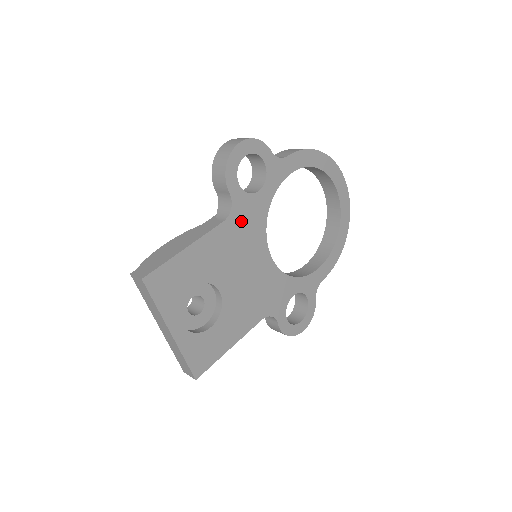
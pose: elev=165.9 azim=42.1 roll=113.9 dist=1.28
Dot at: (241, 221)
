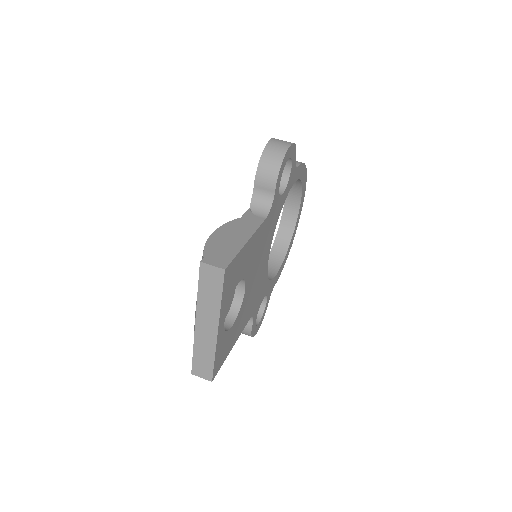
Dot at: (270, 221)
